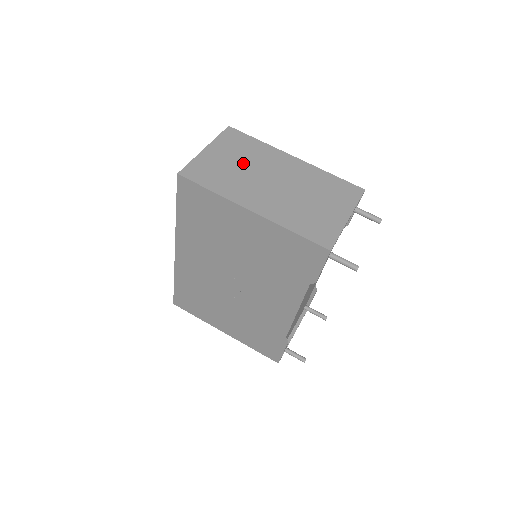
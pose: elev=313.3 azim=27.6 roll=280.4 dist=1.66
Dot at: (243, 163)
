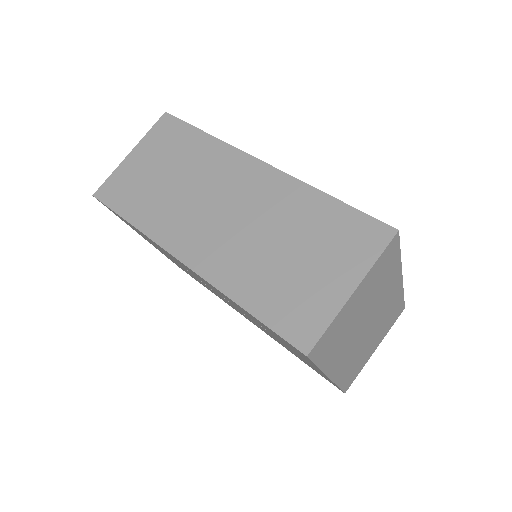
Dot at: (366, 307)
